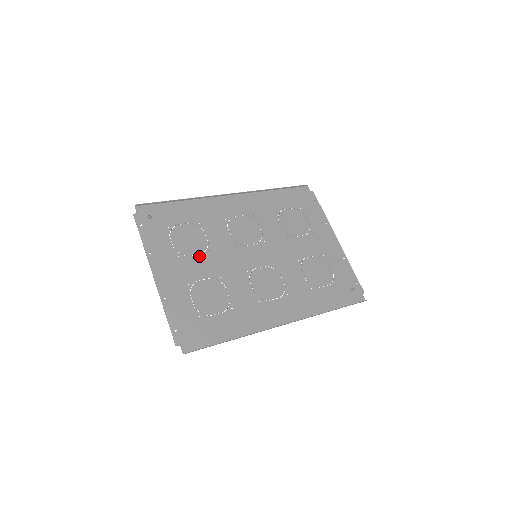
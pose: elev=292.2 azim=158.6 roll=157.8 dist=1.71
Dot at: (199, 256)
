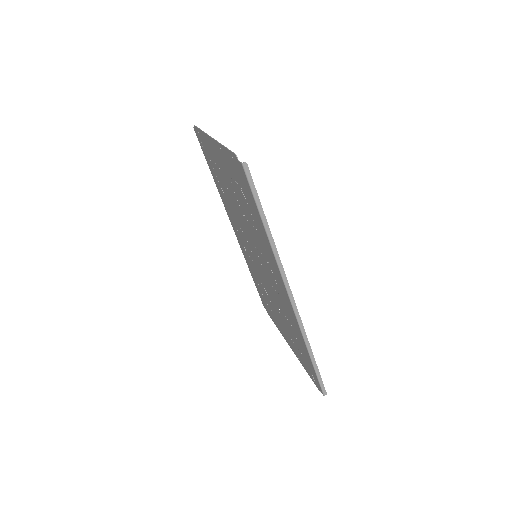
Dot at: occluded
